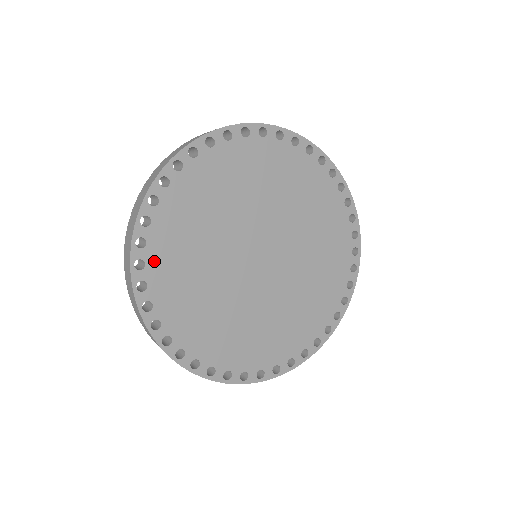
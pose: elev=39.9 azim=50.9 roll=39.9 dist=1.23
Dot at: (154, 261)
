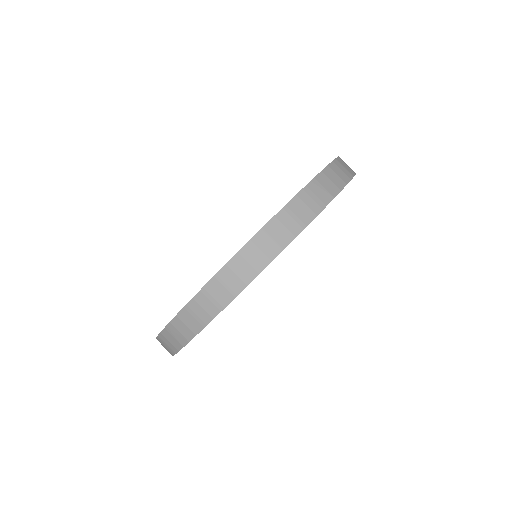
Dot at: occluded
